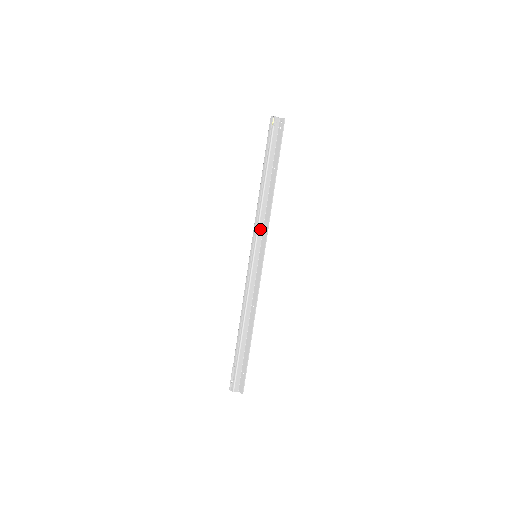
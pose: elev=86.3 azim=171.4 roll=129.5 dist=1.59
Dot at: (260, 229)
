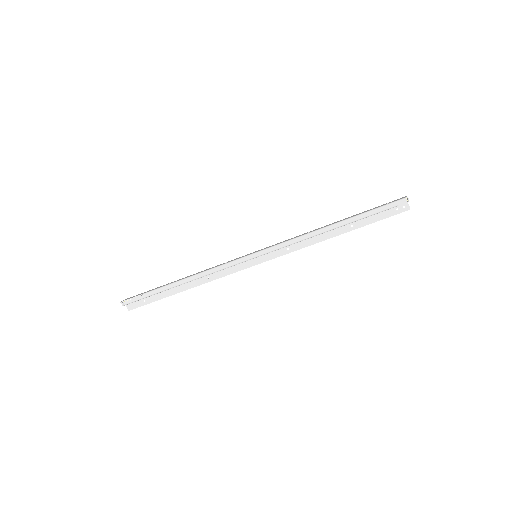
Dot at: (284, 247)
